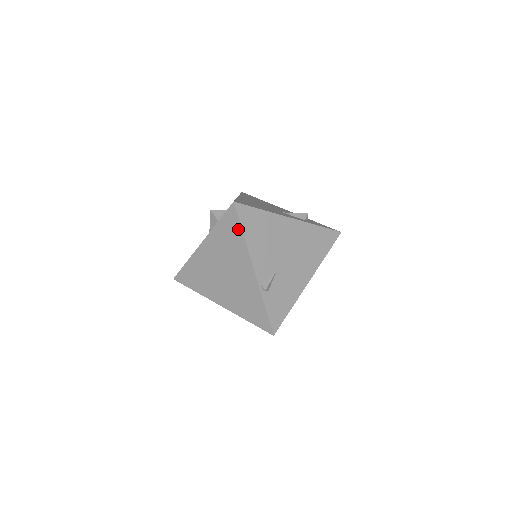
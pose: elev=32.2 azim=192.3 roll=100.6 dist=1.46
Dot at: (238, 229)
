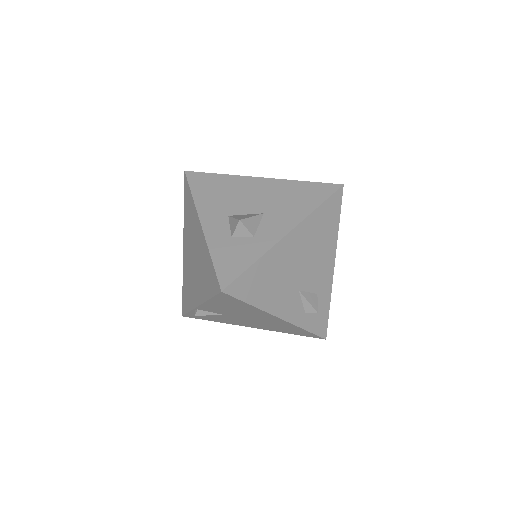
Dot at: (211, 292)
